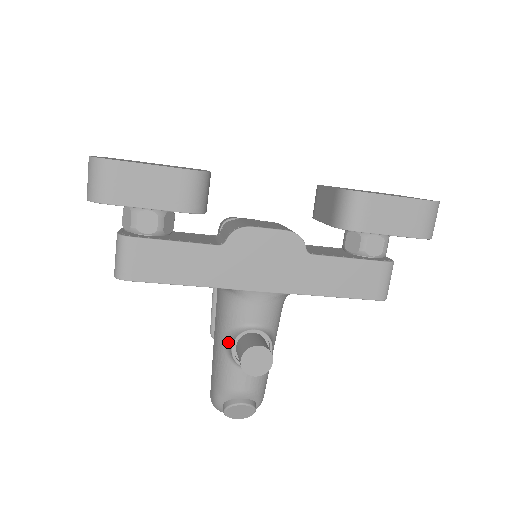
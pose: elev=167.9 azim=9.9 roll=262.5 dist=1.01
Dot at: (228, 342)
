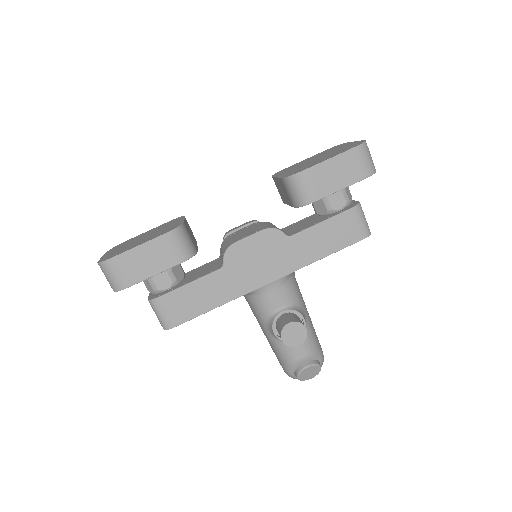
Dot at: (270, 330)
